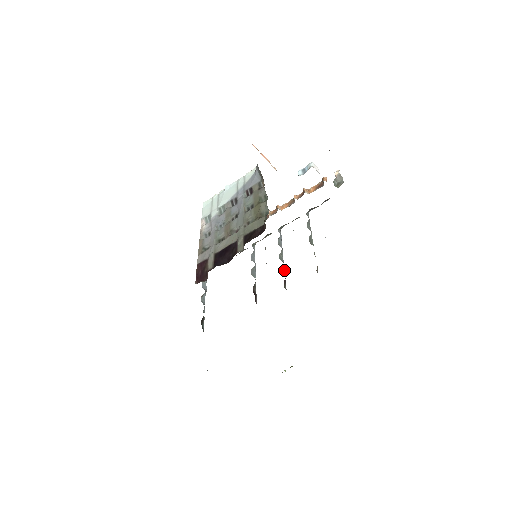
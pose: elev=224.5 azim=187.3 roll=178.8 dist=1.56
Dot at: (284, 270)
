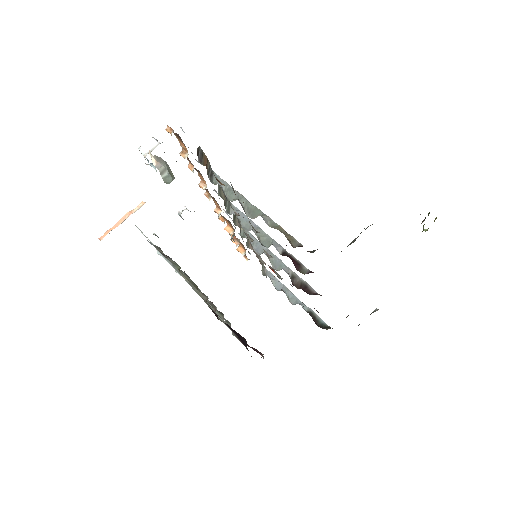
Dot at: (283, 250)
